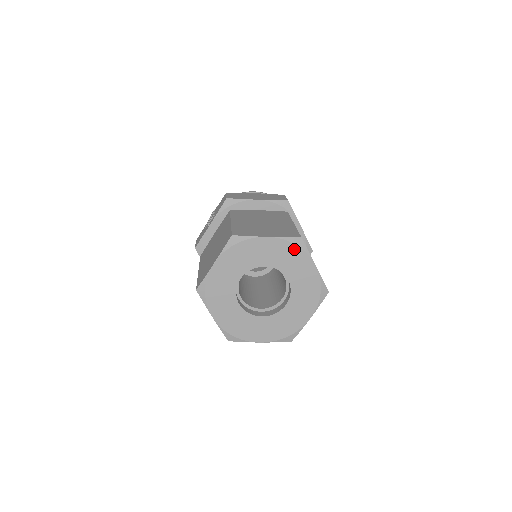
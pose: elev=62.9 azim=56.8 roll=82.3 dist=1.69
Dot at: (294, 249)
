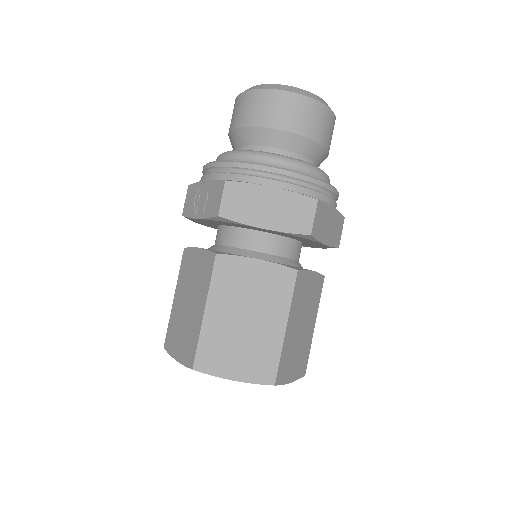
Dot at: occluded
